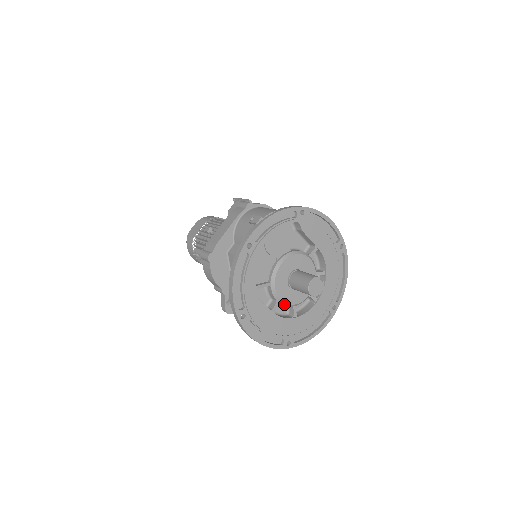
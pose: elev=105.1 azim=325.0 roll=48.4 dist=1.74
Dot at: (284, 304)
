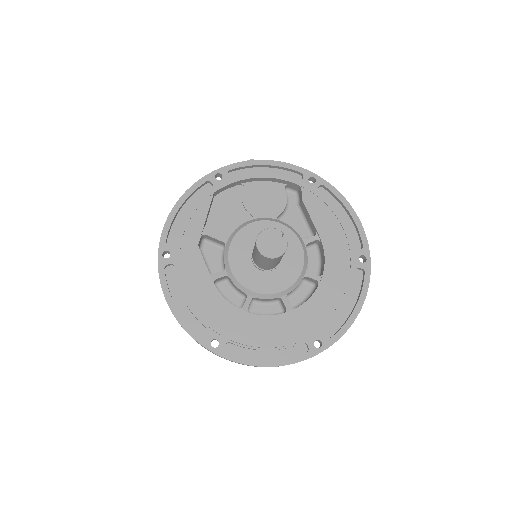
Dot at: (234, 280)
